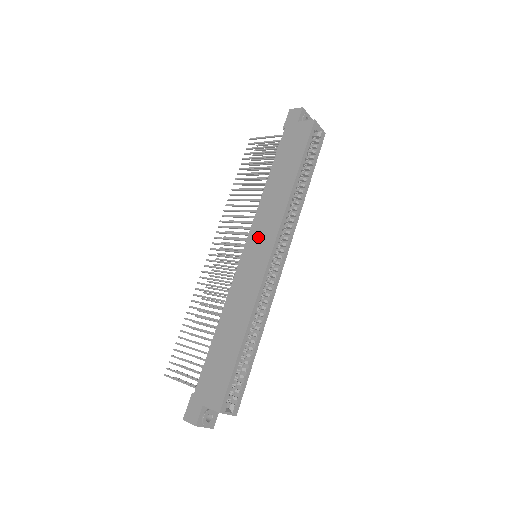
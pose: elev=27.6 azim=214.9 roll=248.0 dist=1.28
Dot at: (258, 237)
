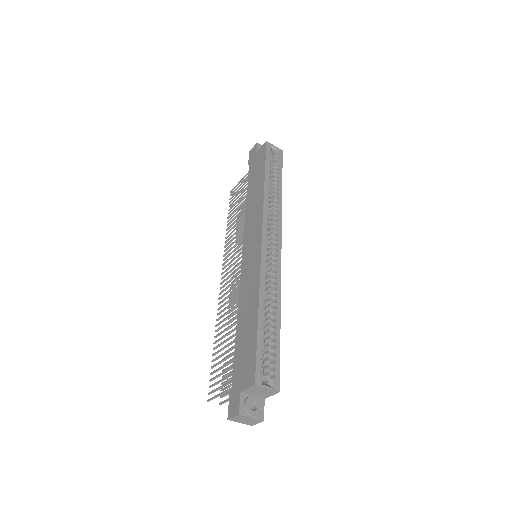
Dot at: (250, 237)
